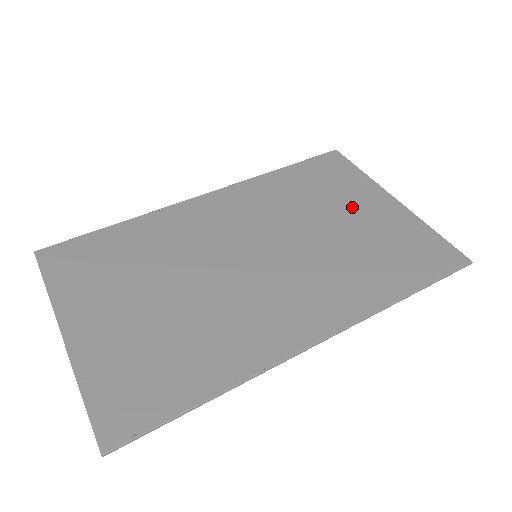
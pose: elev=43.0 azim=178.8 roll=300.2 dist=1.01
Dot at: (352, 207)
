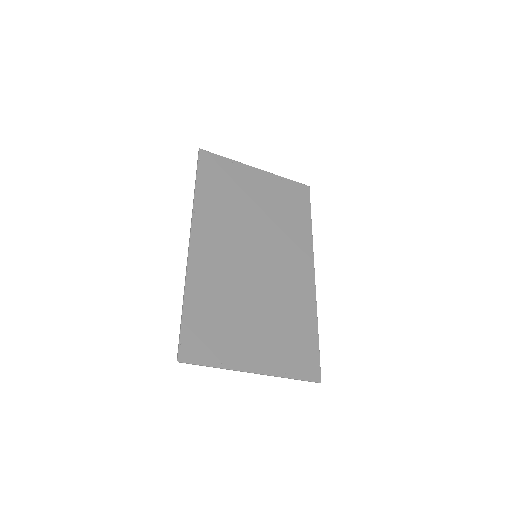
Dot at: (251, 190)
